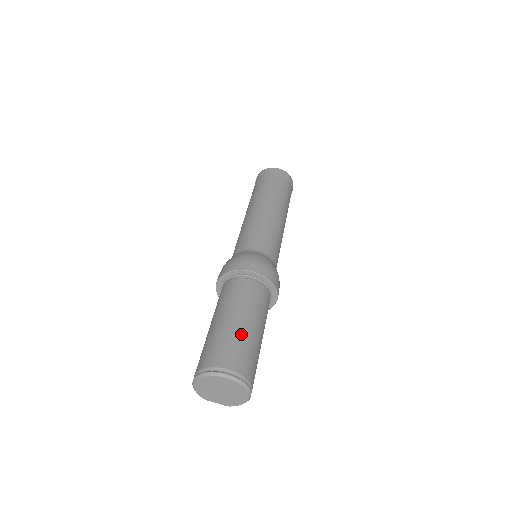
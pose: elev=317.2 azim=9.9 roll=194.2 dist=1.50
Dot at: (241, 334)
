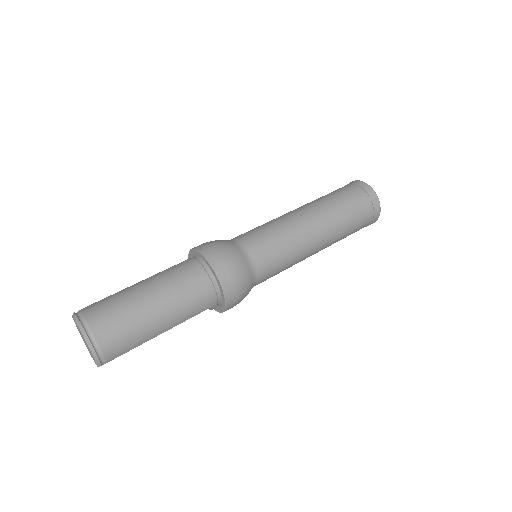
Dot at: (123, 290)
